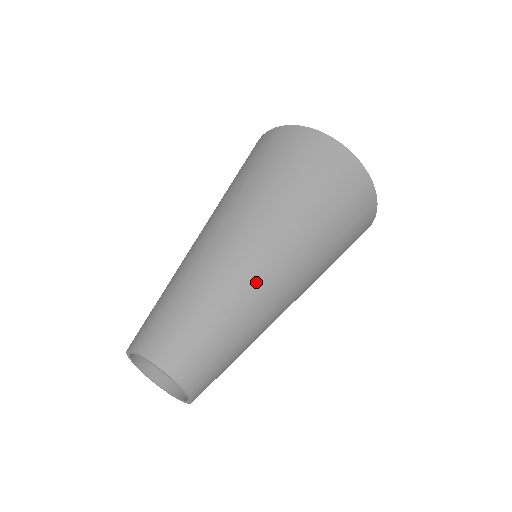
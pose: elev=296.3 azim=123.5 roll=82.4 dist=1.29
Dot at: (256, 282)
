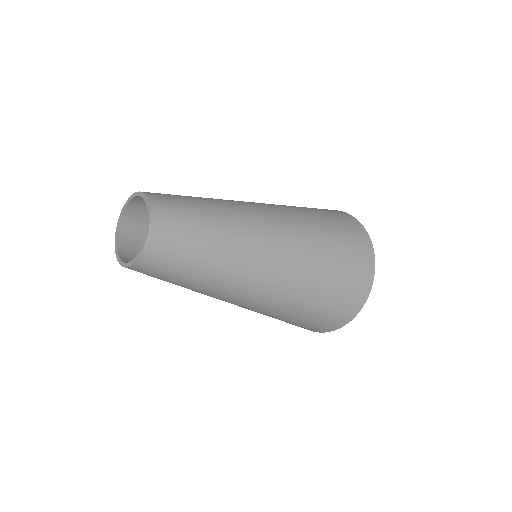
Dot at: (254, 243)
